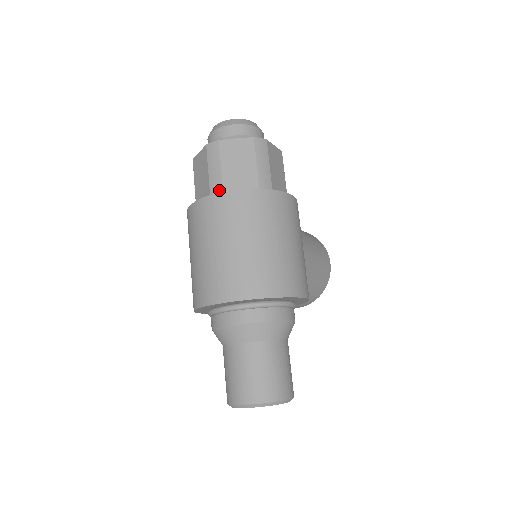
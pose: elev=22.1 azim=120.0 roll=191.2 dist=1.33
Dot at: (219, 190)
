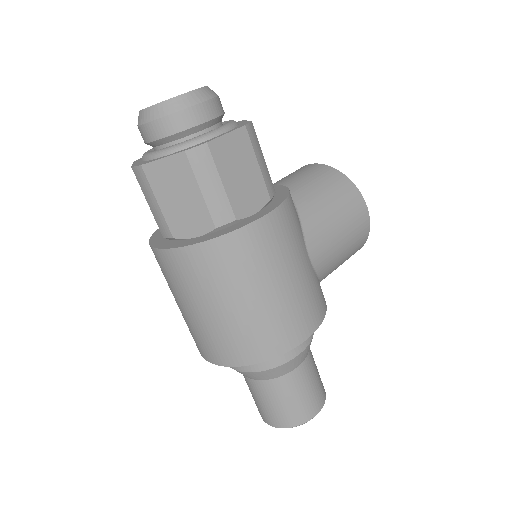
Dot at: (168, 234)
